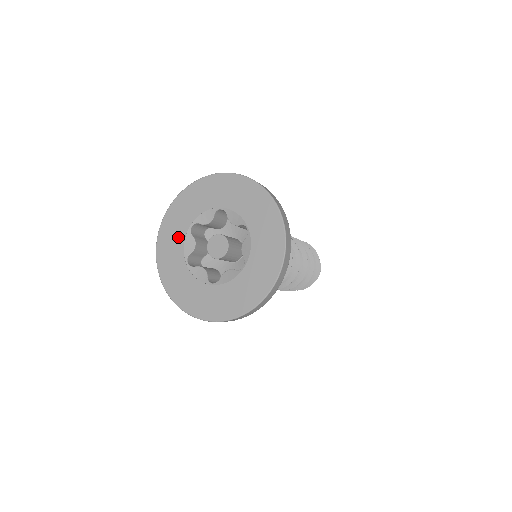
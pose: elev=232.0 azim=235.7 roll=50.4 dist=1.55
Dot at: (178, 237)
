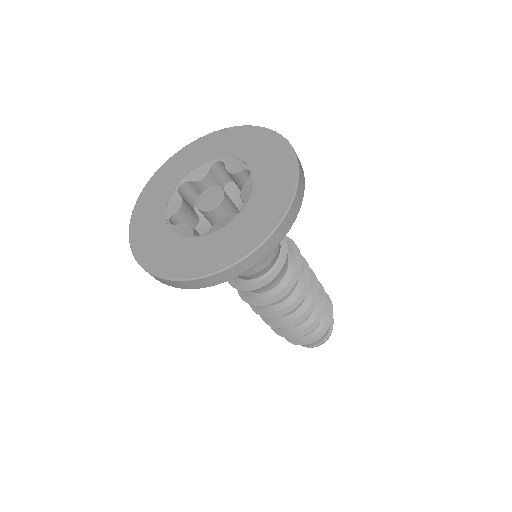
Dot at: (161, 198)
